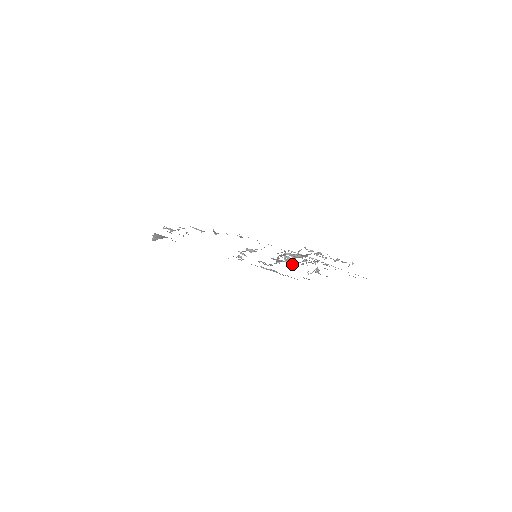
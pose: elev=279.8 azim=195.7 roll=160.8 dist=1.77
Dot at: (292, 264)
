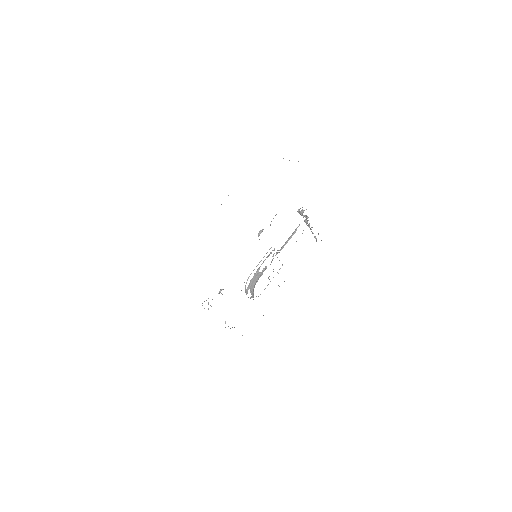
Dot at: occluded
